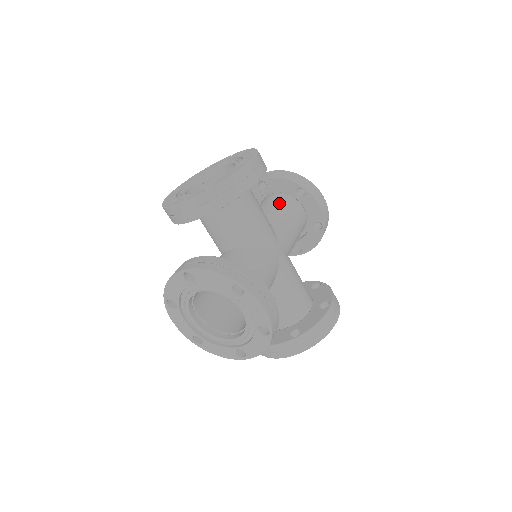
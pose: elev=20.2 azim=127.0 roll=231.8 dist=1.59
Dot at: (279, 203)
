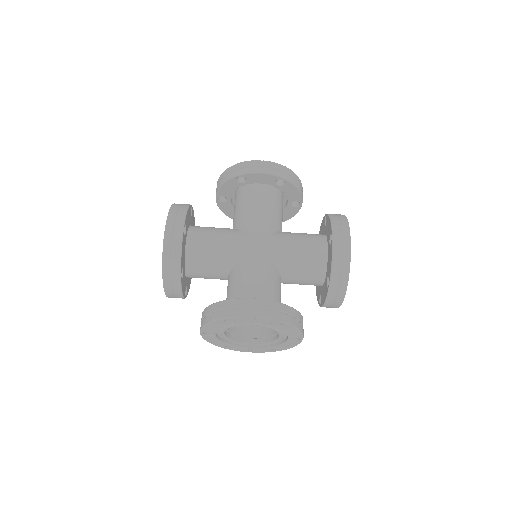
Dot at: (239, 201)
